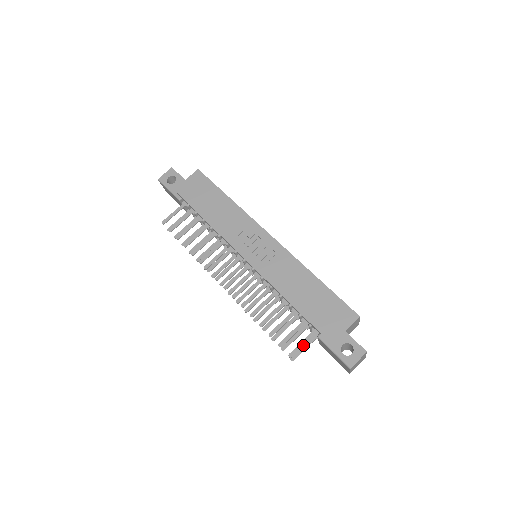
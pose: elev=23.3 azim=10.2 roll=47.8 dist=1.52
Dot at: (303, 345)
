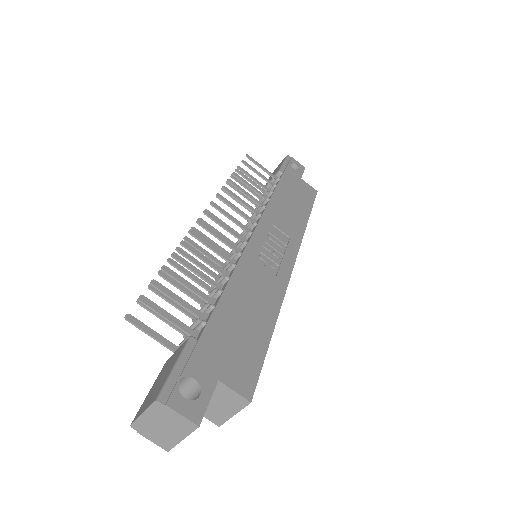
Dot at: (167, 317)
